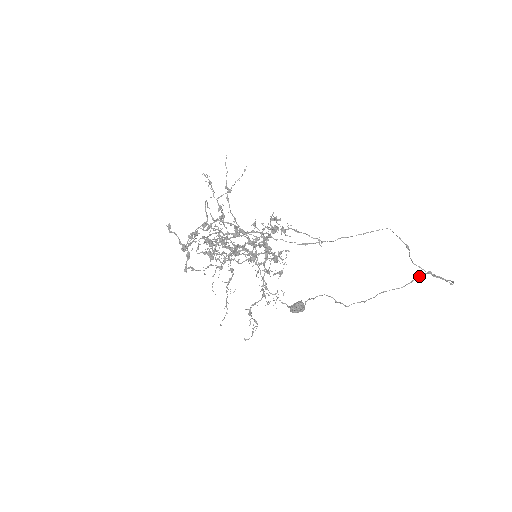
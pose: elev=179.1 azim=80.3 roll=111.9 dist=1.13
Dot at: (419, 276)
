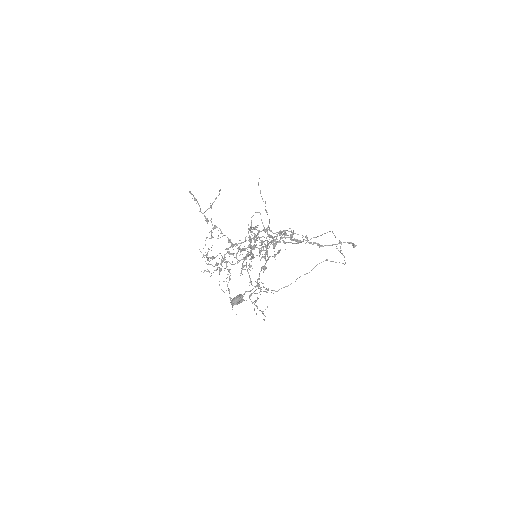
Dot at: occluded
